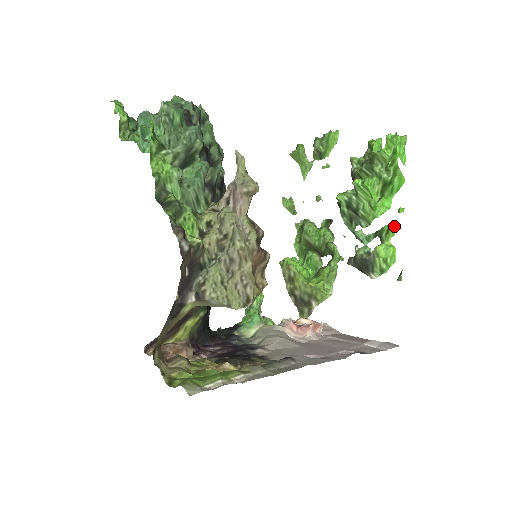
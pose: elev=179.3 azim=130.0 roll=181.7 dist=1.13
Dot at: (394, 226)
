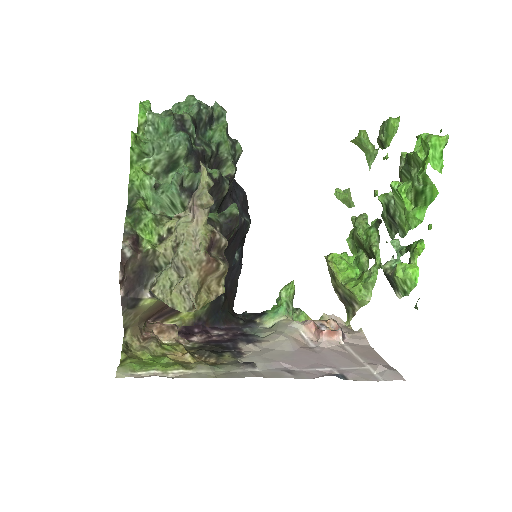
Dot at: (418, 245)
